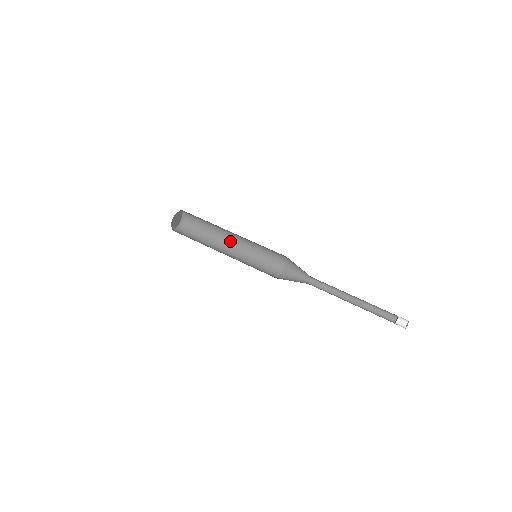
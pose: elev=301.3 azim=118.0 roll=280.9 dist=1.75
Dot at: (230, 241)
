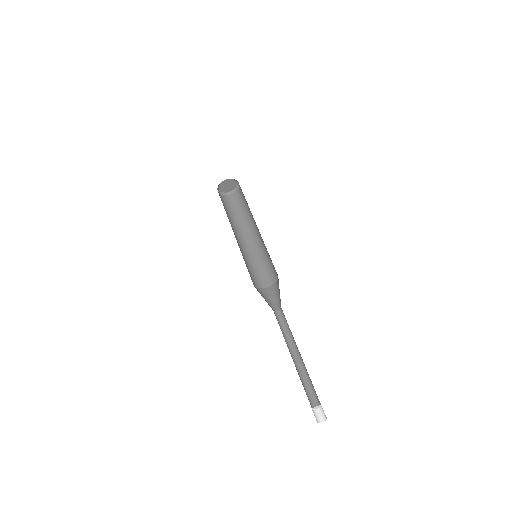
Dot at: (256, 225)
